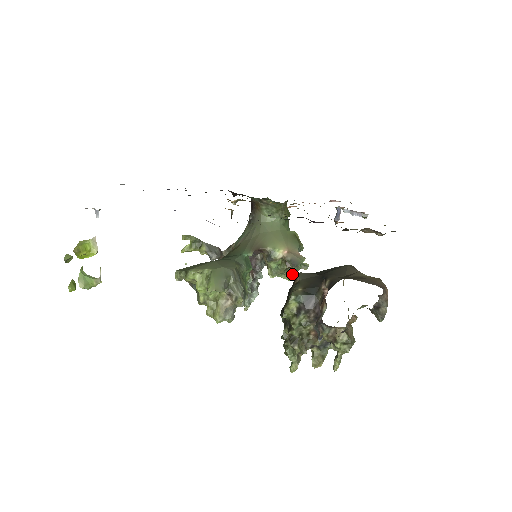
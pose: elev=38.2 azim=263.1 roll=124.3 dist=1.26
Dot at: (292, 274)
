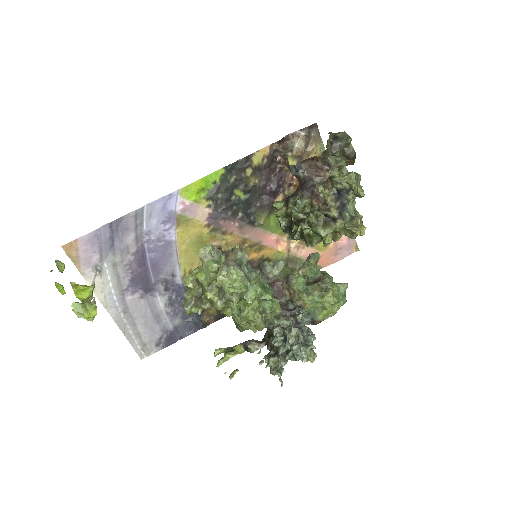
Dot at: (329, 288)
